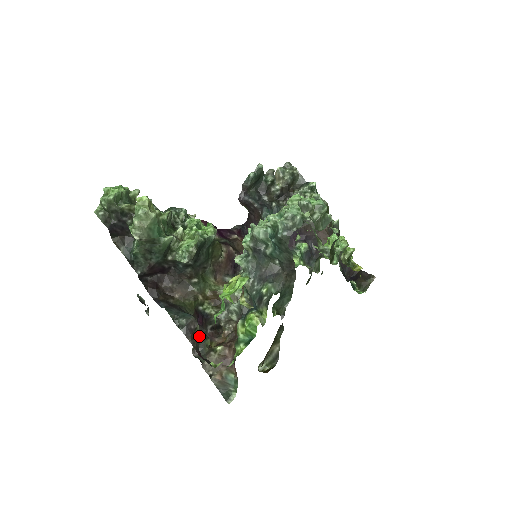
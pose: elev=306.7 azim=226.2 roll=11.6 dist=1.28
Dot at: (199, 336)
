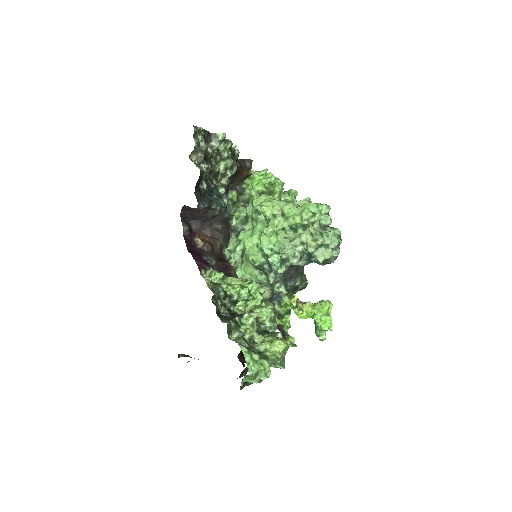
Dot at: occluded
